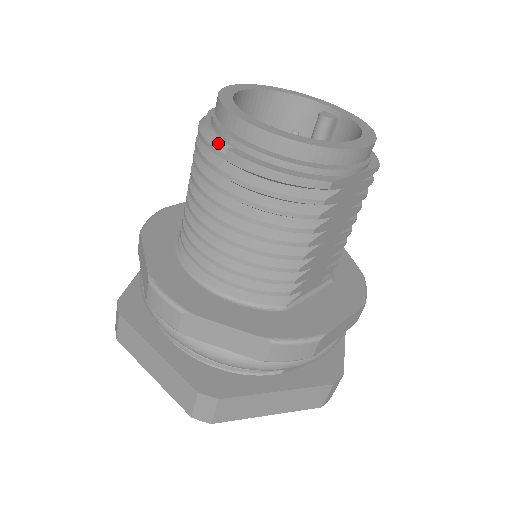
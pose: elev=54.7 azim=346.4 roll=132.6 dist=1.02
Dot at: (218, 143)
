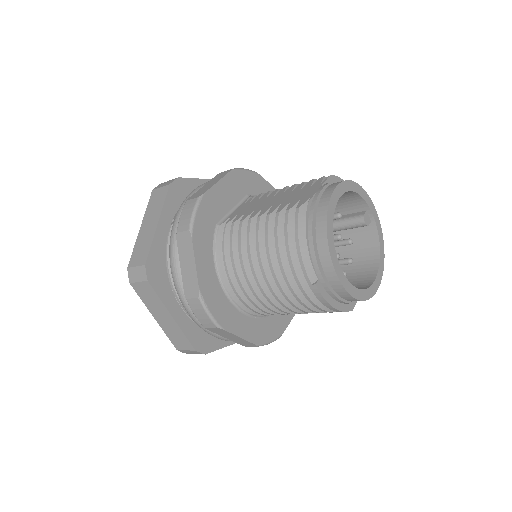
Dot at: (310, 271)
